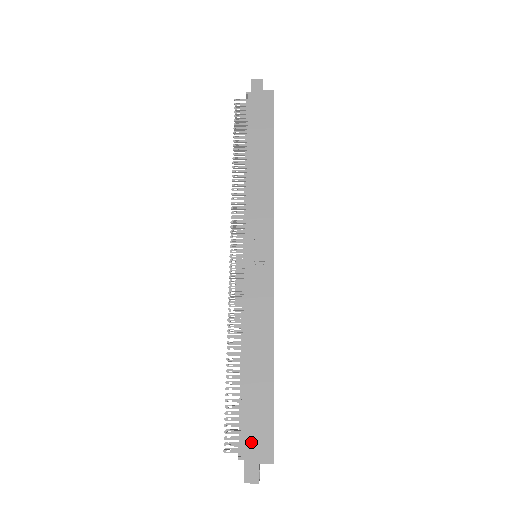
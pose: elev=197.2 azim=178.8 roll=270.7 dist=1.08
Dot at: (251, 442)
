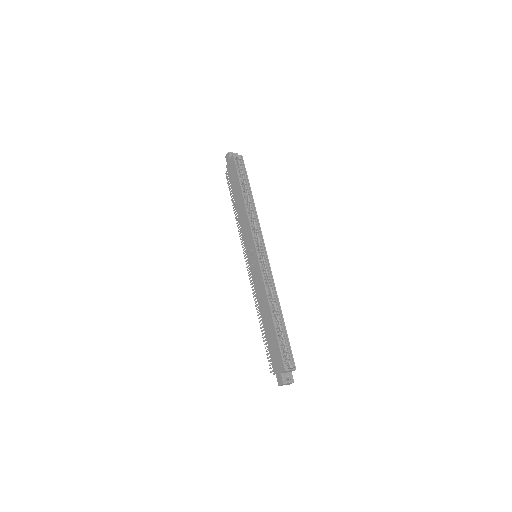
Dot at: (275, 363)
